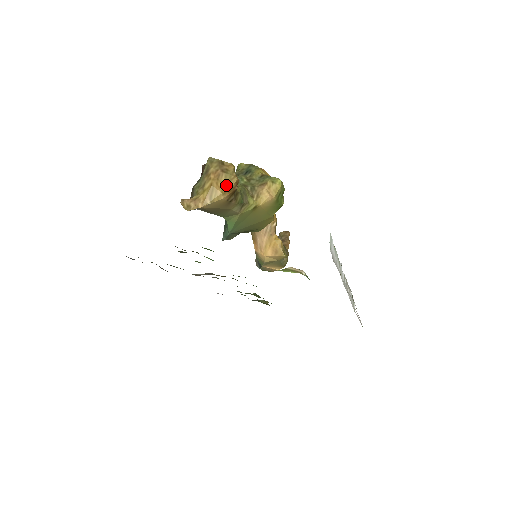
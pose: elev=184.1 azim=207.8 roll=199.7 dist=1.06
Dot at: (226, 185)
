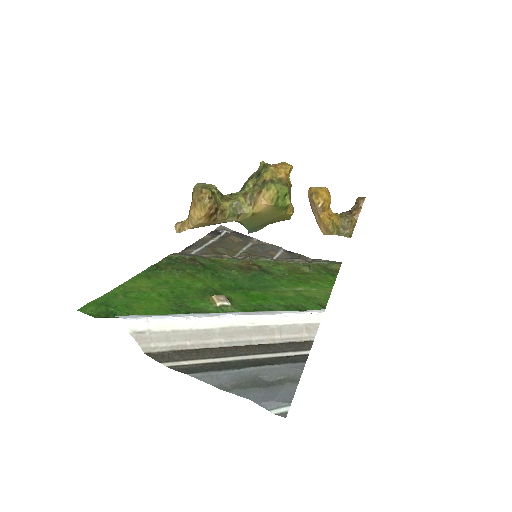
Dot at: (201, 212)
